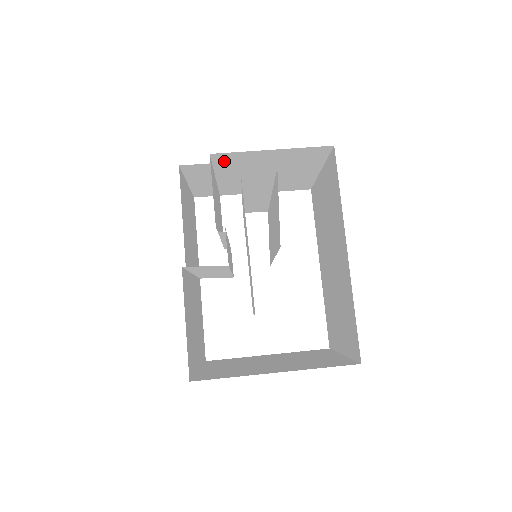
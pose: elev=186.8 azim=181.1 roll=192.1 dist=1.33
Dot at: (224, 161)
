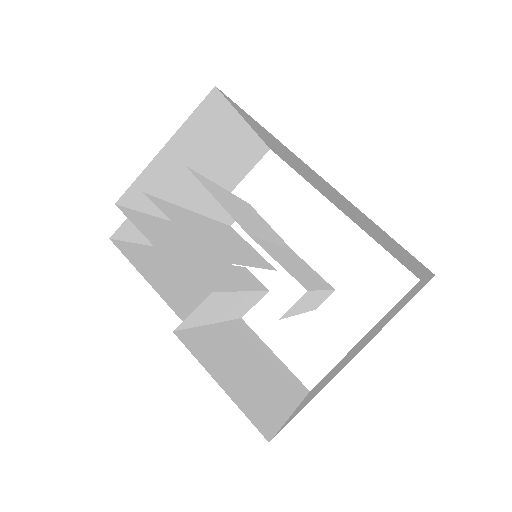
Dot at: (141, 198)
